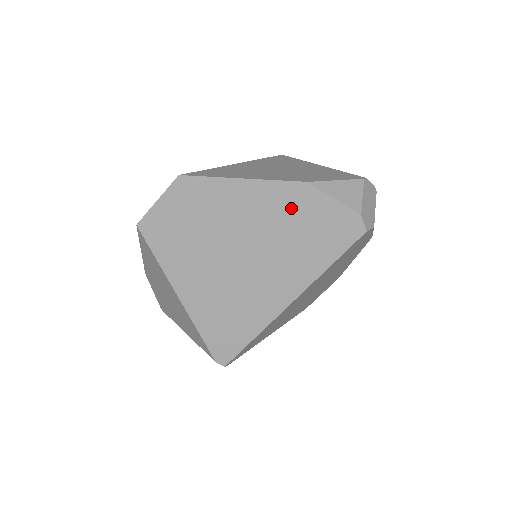
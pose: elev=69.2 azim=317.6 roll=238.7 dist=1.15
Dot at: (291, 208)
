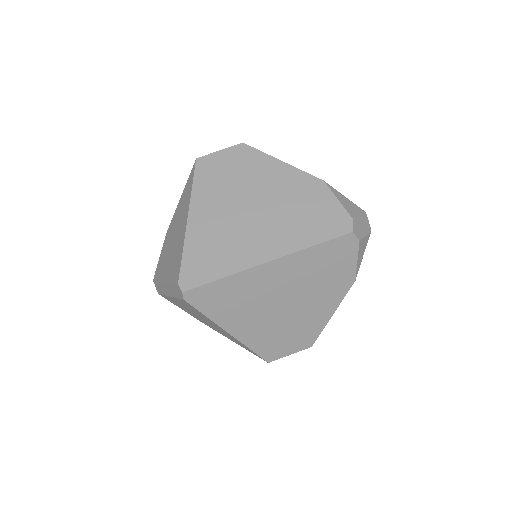
Dot at: (304, 192)
